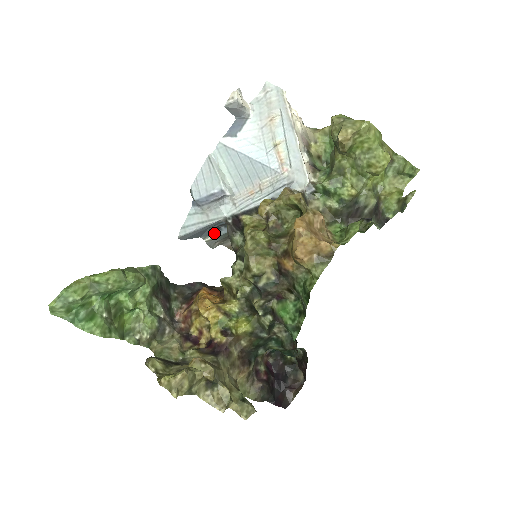
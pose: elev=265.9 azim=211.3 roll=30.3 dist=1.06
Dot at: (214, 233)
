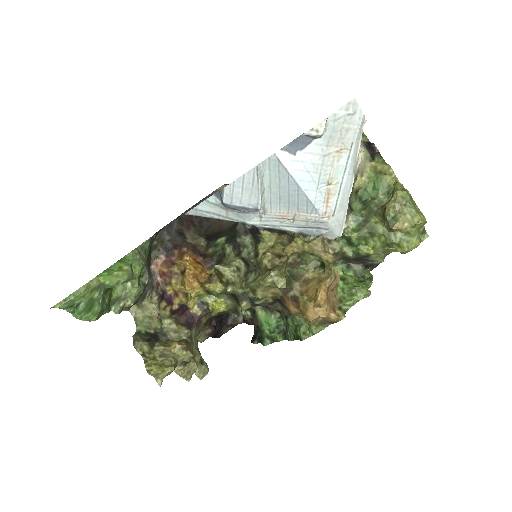
Dot at: occluded
